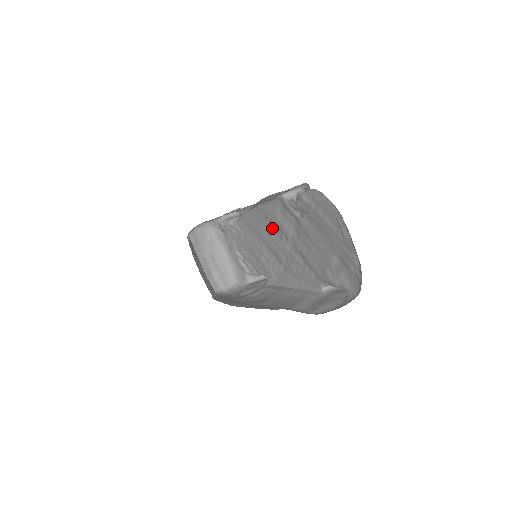
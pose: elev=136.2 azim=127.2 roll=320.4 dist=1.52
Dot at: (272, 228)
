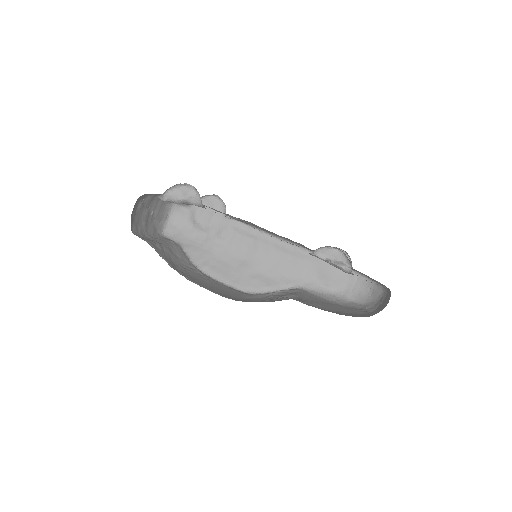
Dot at: occluded
